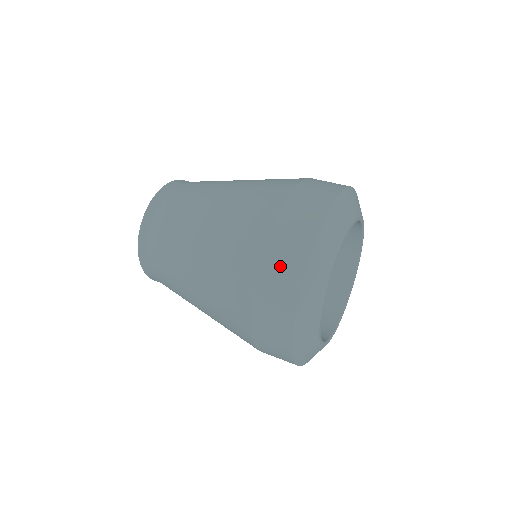
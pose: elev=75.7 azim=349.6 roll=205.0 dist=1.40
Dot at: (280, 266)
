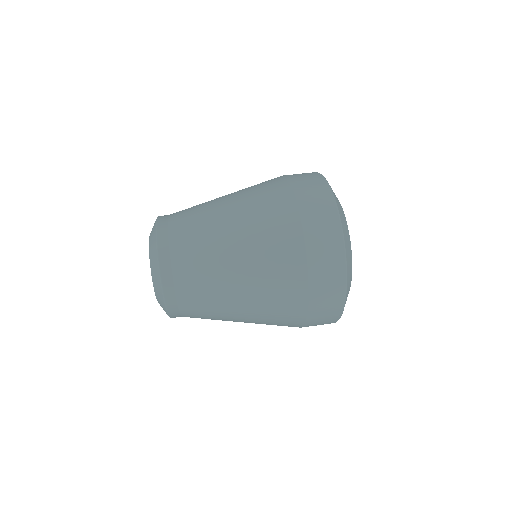
Dot at: (308, 184)
